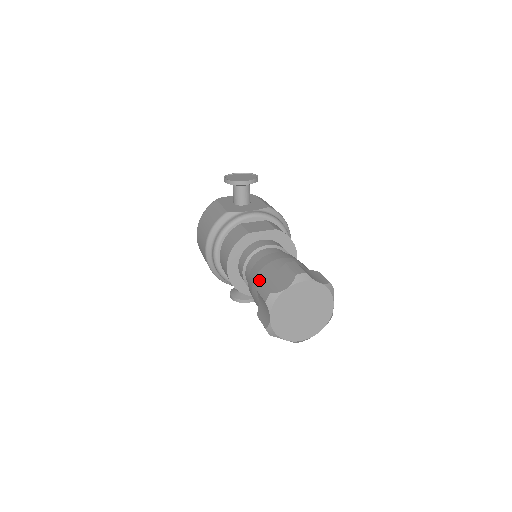
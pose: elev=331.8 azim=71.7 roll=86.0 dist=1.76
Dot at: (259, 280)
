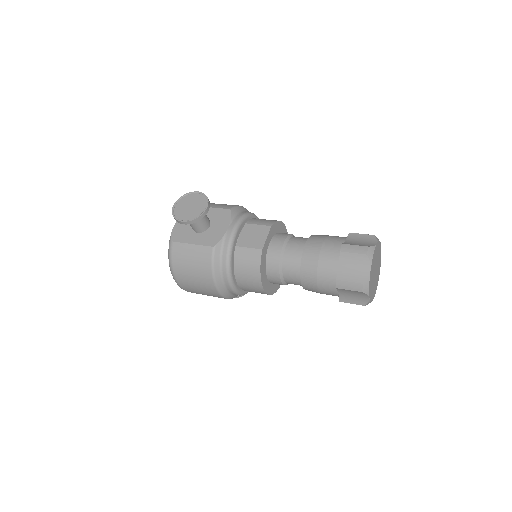
Dot at: (326, 279)
